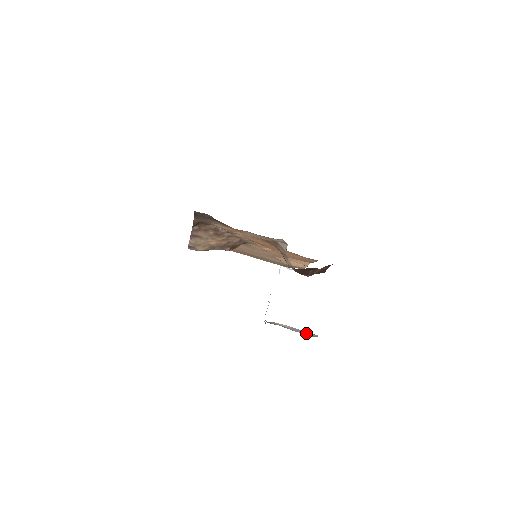
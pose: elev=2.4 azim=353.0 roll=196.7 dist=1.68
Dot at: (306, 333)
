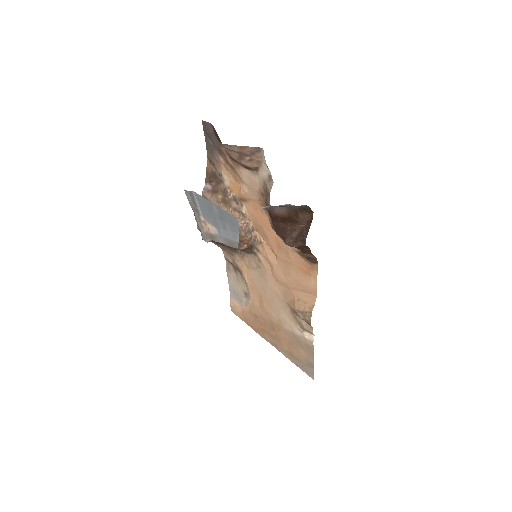
Dot at: (230, 237)
